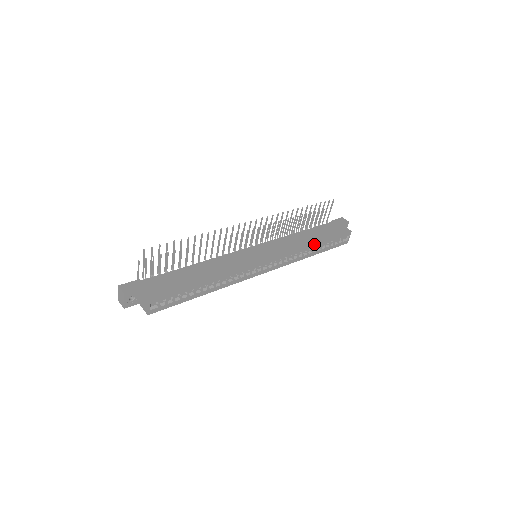
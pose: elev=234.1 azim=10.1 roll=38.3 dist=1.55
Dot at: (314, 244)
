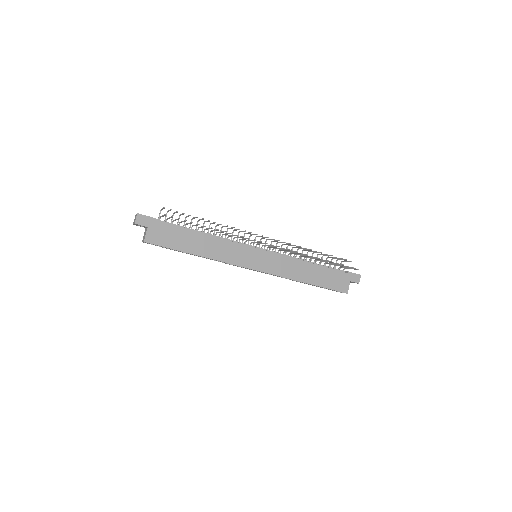
Dot at: (305, 282)
